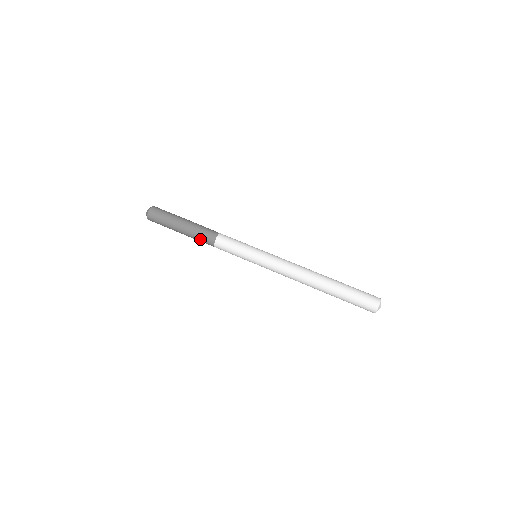
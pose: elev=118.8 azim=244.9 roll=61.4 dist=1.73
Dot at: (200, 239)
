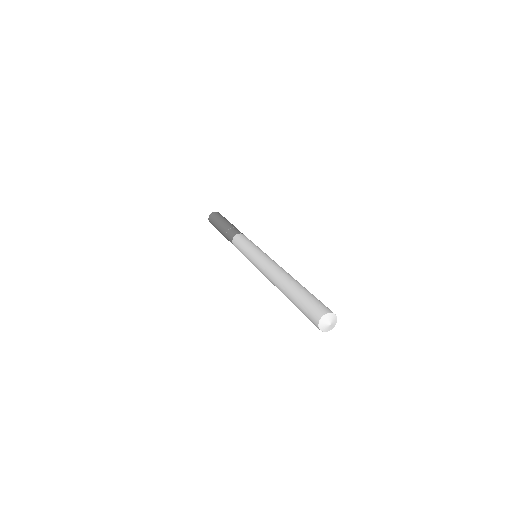
Dot at: (228, 233)
